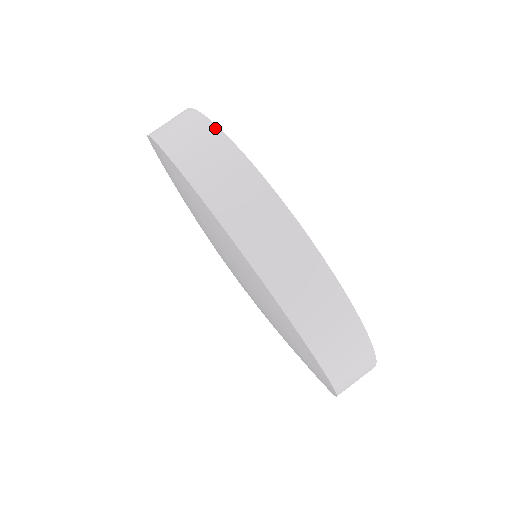
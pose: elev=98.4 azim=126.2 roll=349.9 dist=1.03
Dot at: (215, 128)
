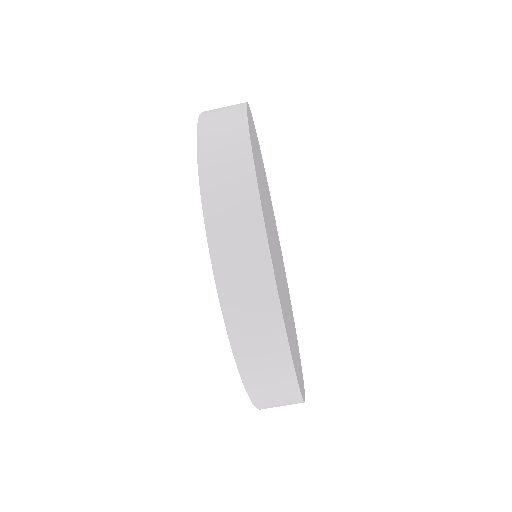
Dot at: (246, 128)
